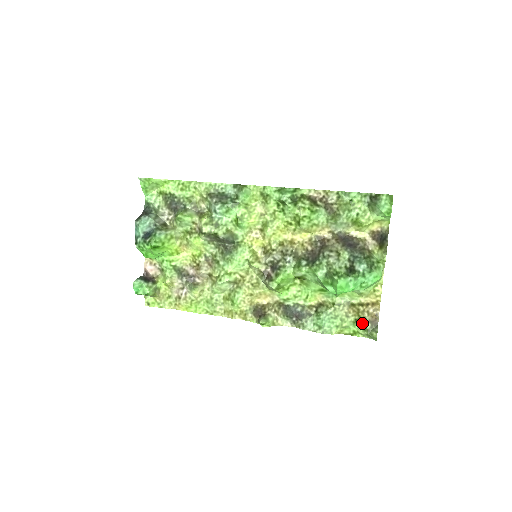
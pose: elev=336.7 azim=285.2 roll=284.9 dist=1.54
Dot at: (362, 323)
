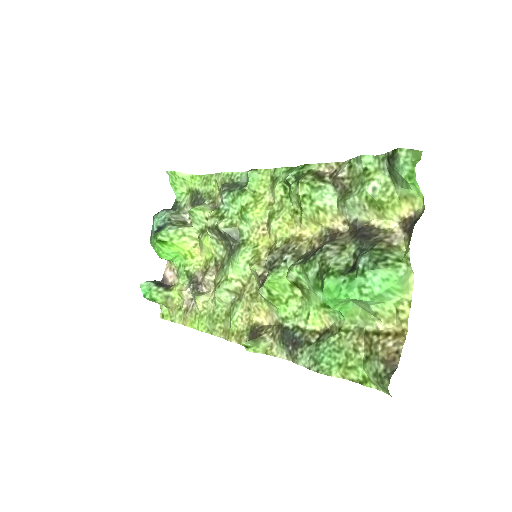
Dot at: (373, 362)
